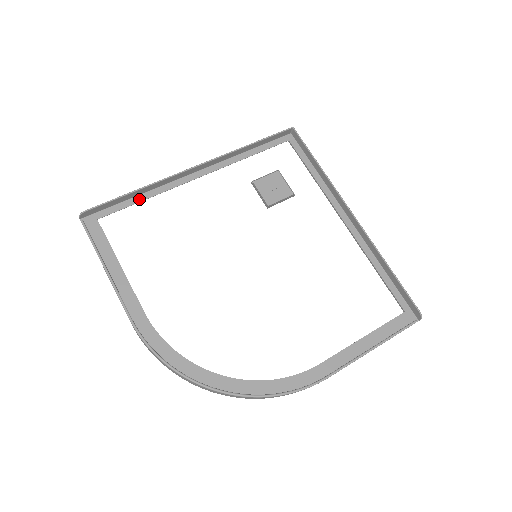
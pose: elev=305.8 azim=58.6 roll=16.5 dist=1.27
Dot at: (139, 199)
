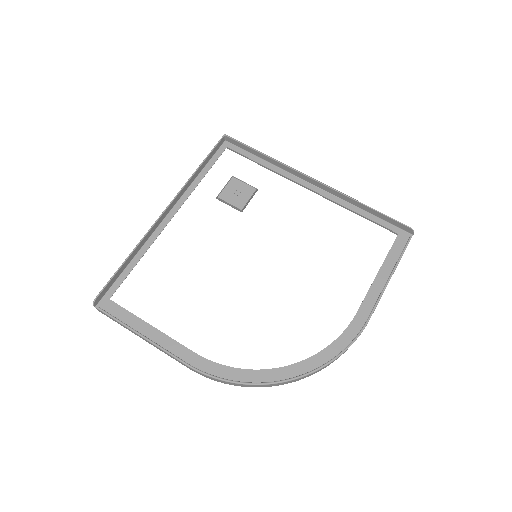
Dot at: (134, 263)
